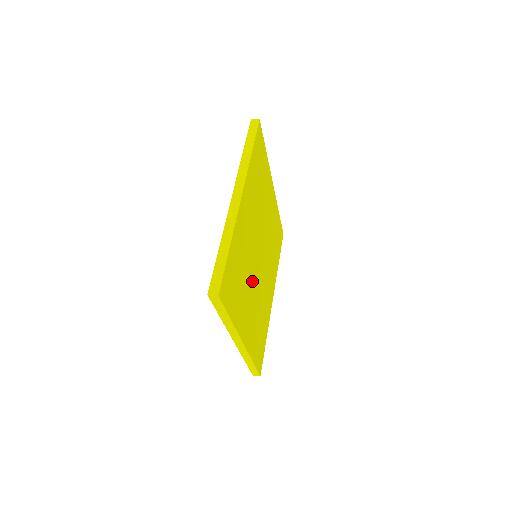
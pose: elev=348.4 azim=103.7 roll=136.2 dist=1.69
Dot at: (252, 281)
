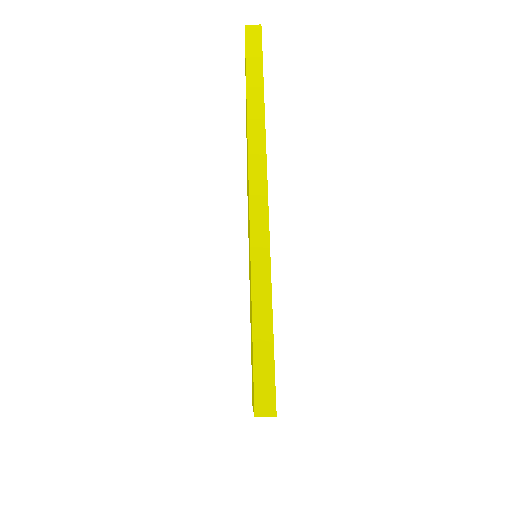
Dot at: occluded
